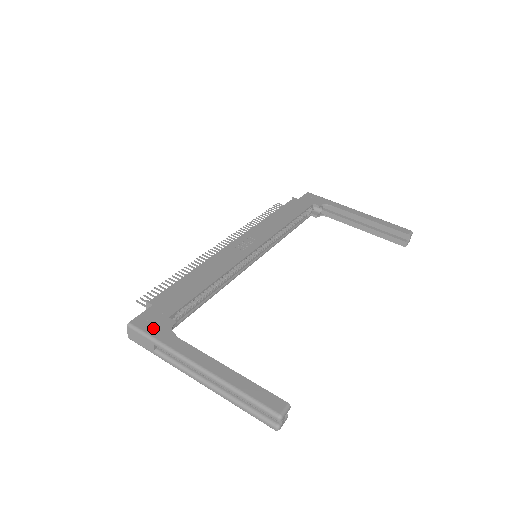
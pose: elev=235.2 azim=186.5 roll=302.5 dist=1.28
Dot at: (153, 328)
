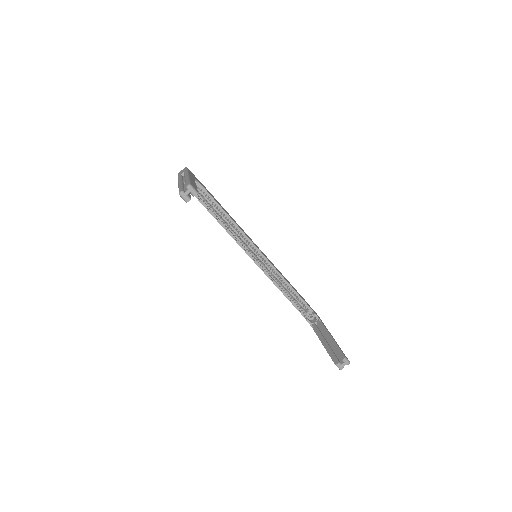
Dot at: (191, 173)
